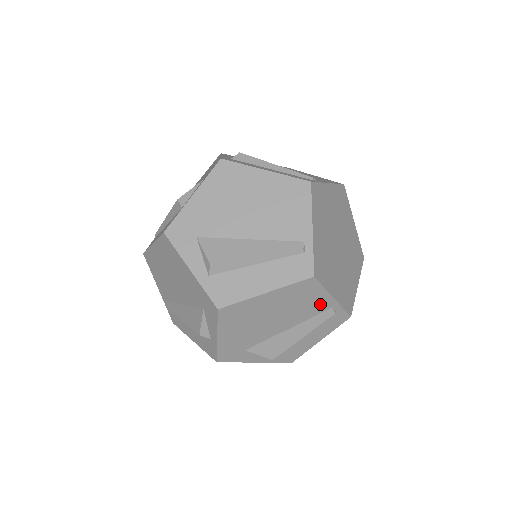
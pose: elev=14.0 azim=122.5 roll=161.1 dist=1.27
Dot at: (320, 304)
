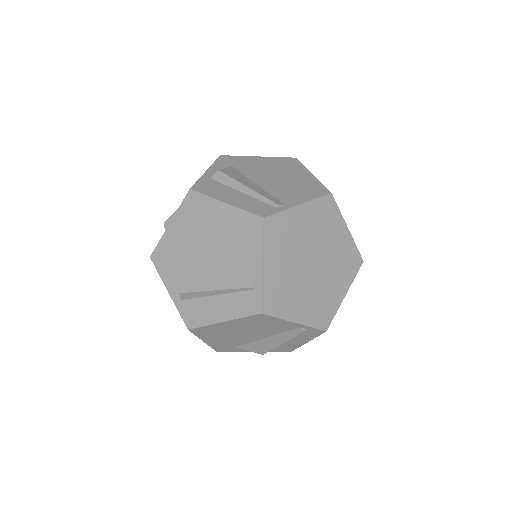
Dot at: (284, 326)
